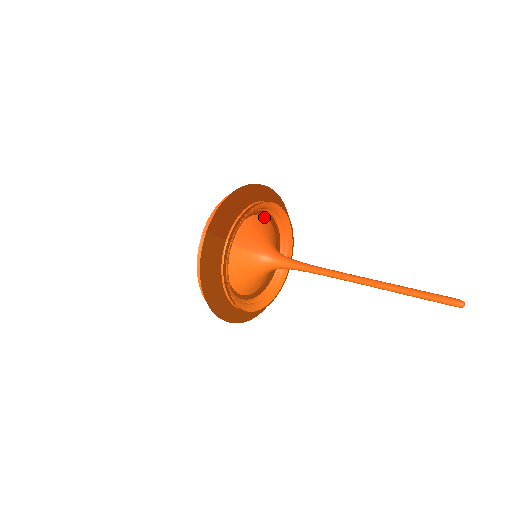
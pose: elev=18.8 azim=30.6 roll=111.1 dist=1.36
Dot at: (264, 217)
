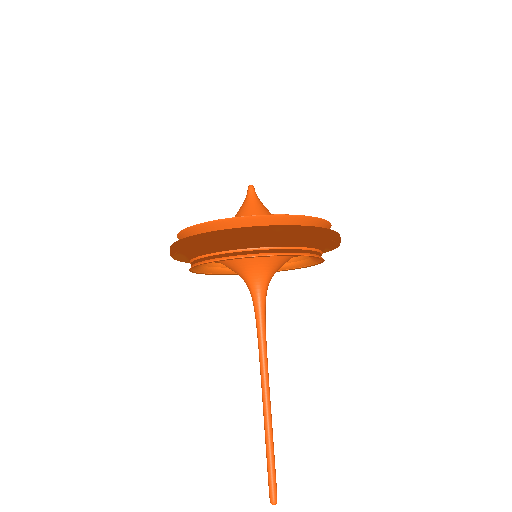
Dot at: occluded
